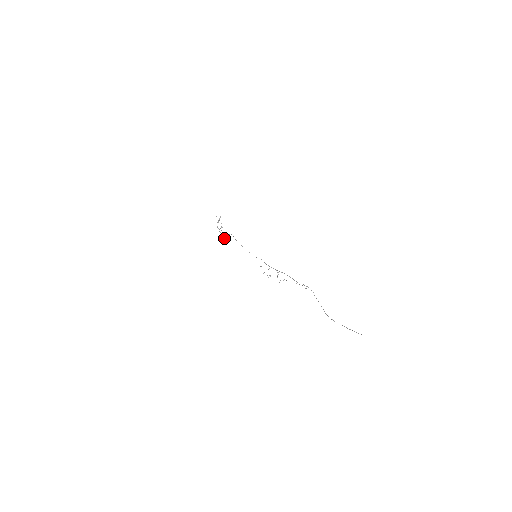
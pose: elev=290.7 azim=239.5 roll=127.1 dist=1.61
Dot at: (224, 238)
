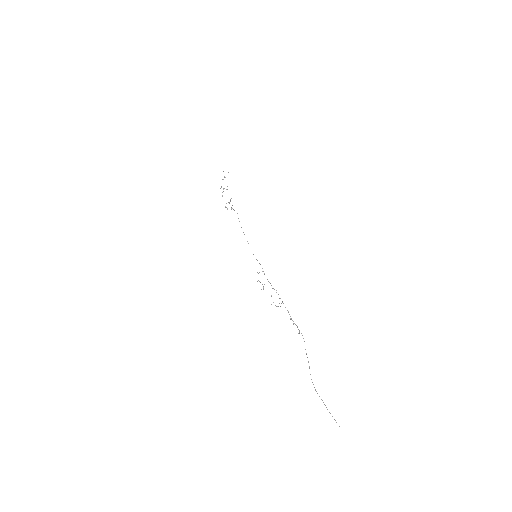
Dot at: (226, 207)
